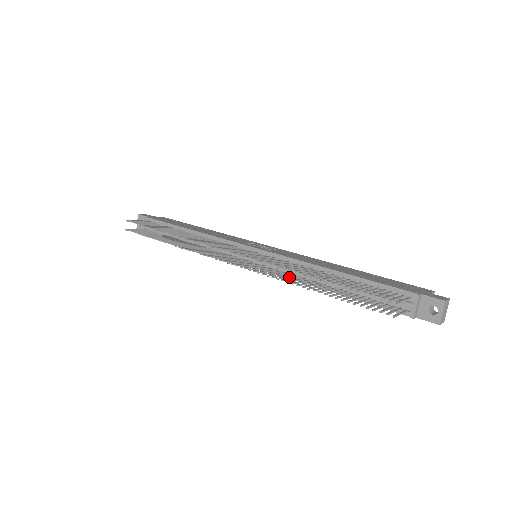
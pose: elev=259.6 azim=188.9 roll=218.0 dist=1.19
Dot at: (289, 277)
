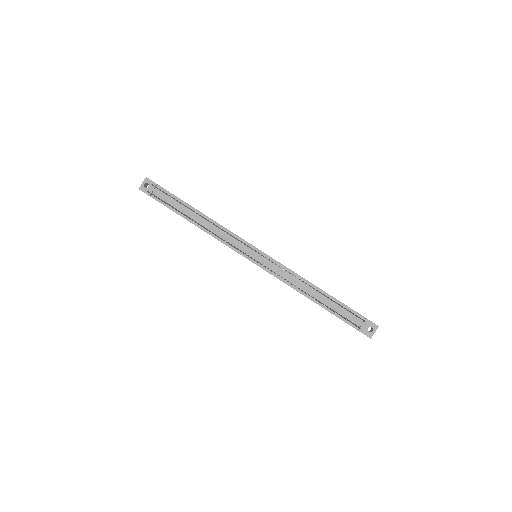
Dot at: occluded
